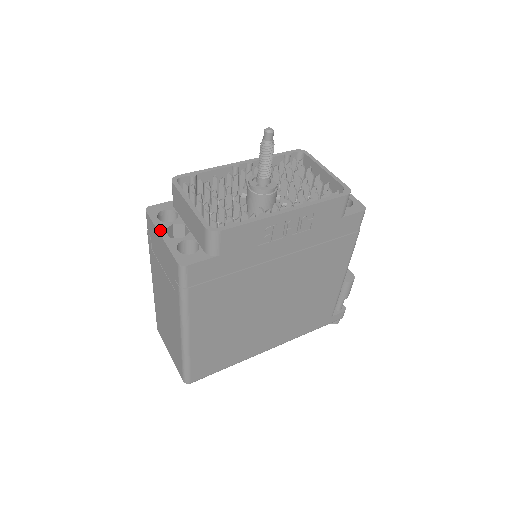
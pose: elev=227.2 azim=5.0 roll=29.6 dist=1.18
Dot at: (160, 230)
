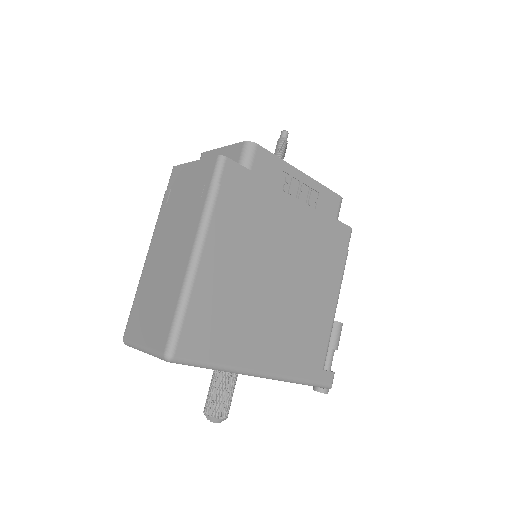
Dot at: (192, 163)
